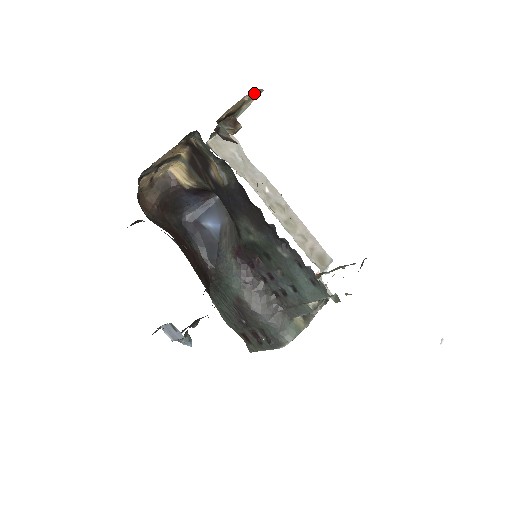
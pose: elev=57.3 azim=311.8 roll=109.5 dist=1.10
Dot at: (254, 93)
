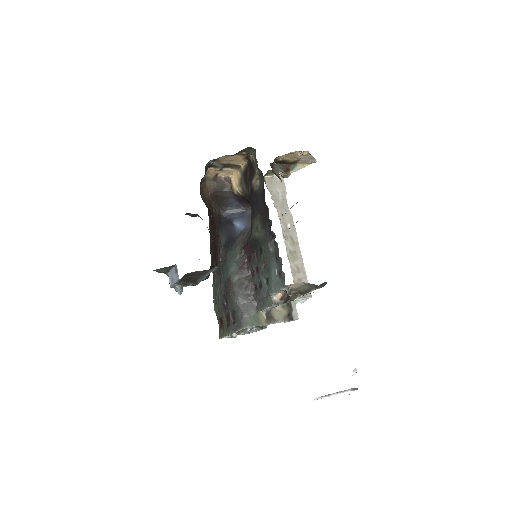
Dot at: (308, 157)
